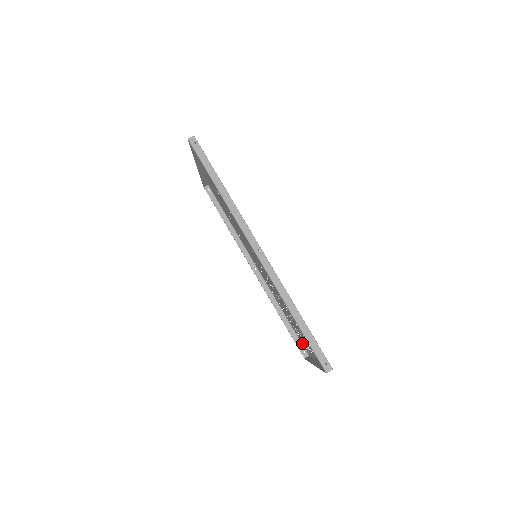
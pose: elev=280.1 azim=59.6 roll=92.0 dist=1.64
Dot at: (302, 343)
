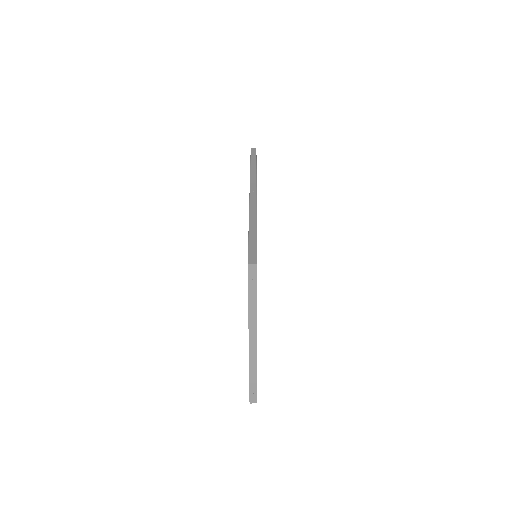
Dot at: occluded
